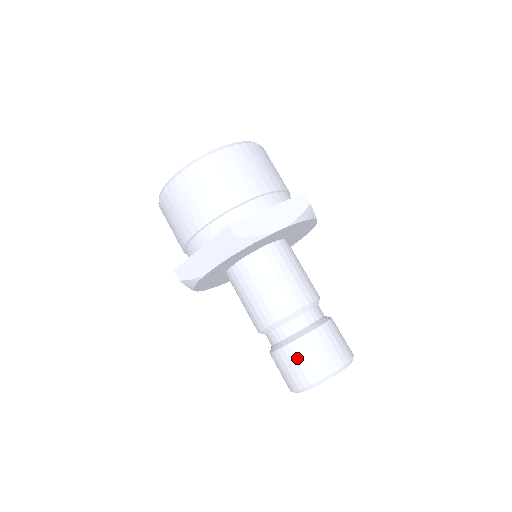
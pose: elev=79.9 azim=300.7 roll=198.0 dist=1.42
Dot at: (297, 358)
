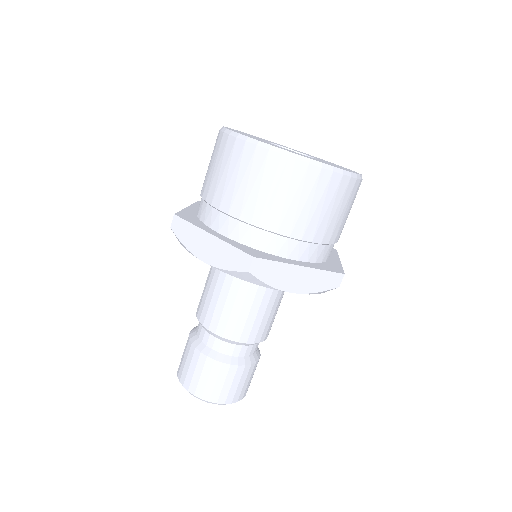
Dot at: (203, 371)
